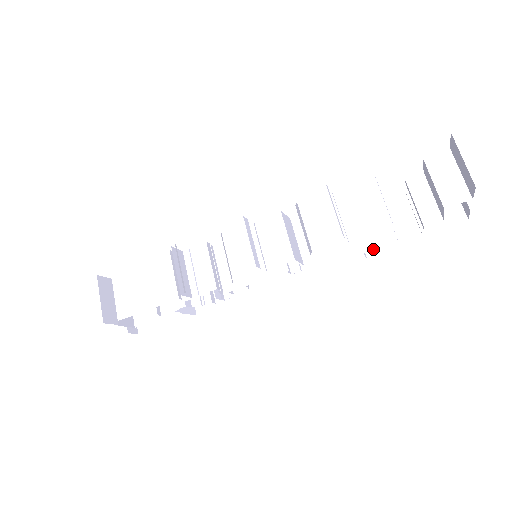
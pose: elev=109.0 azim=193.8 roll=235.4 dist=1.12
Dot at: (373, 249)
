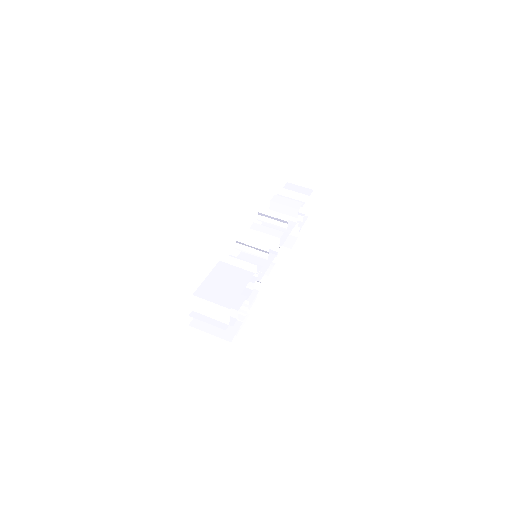
Dot at: (289, 244)
